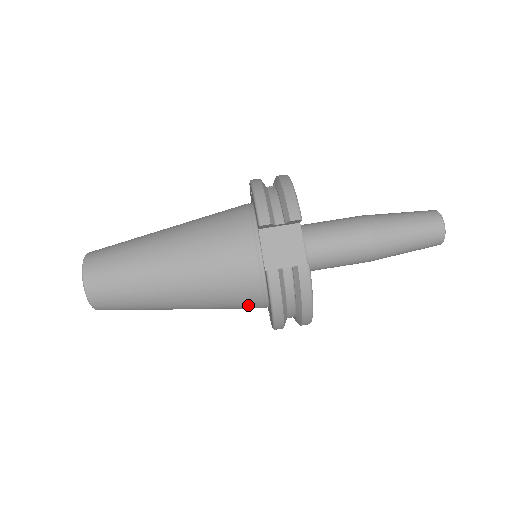
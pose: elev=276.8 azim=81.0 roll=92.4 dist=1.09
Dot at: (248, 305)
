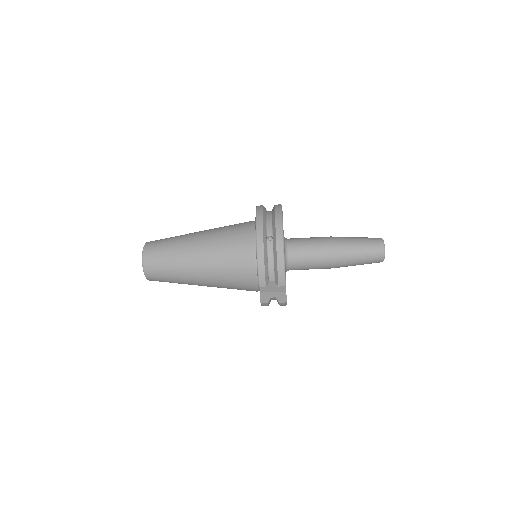
Dot at: occluded
